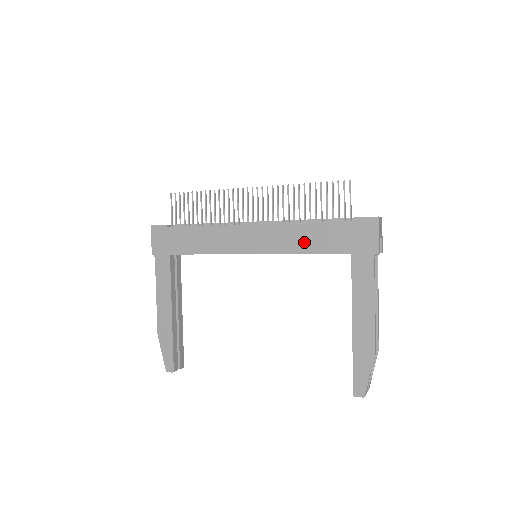
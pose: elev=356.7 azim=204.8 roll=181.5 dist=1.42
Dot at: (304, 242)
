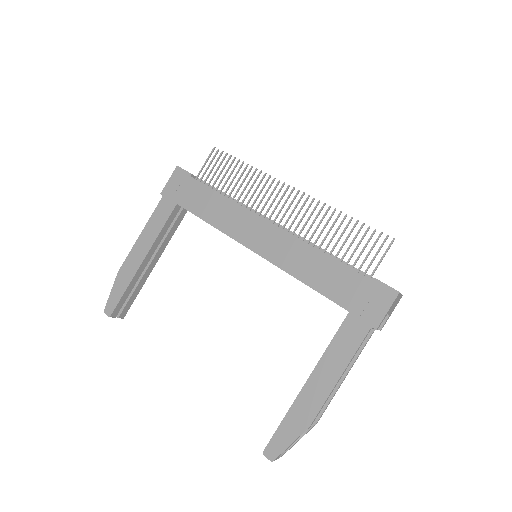
Dot at: (310, 271)
